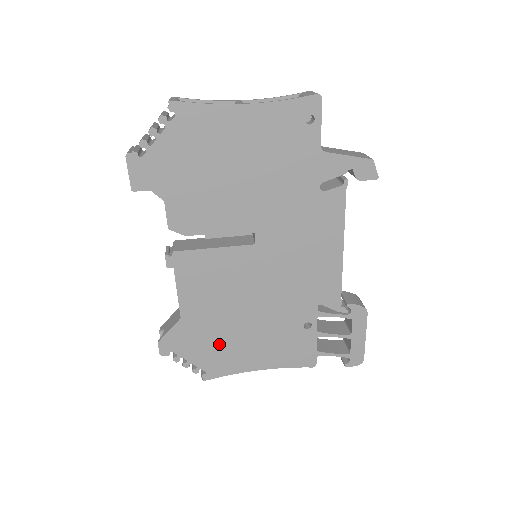
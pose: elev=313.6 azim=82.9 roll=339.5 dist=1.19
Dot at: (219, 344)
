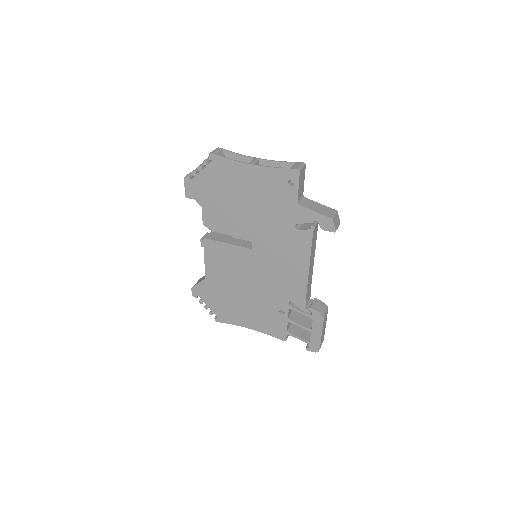
Dot at: (226, 302)
